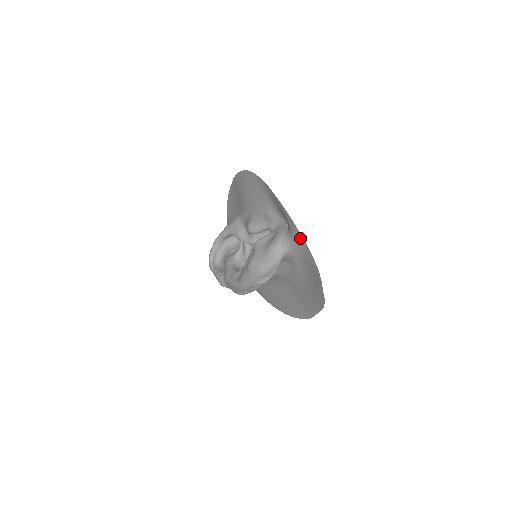
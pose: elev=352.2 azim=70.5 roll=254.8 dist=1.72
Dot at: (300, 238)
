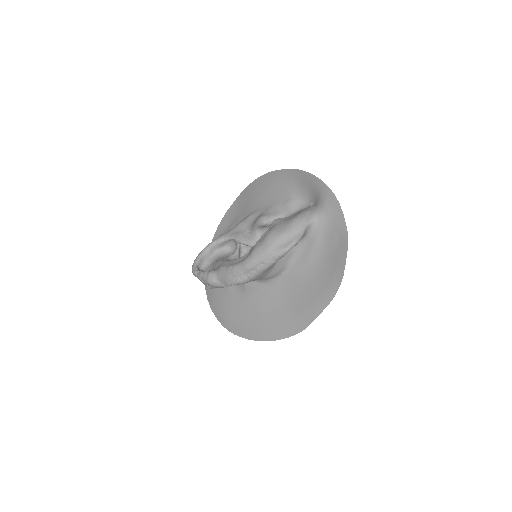
Dot at: (334, 203)
